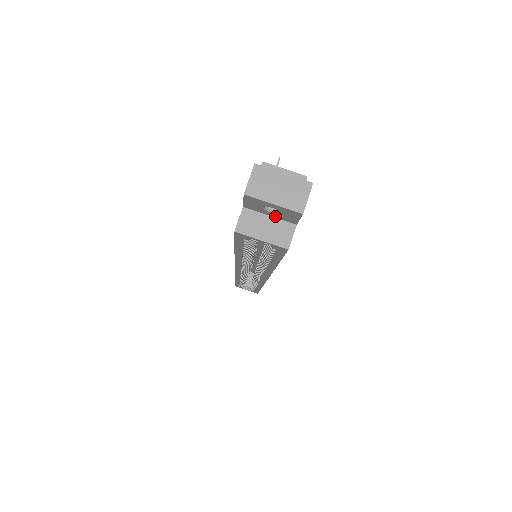
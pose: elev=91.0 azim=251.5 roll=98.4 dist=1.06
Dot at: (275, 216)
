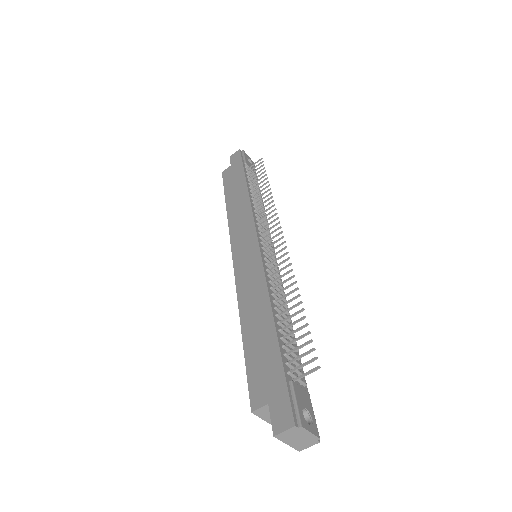
Dot at: occluded
